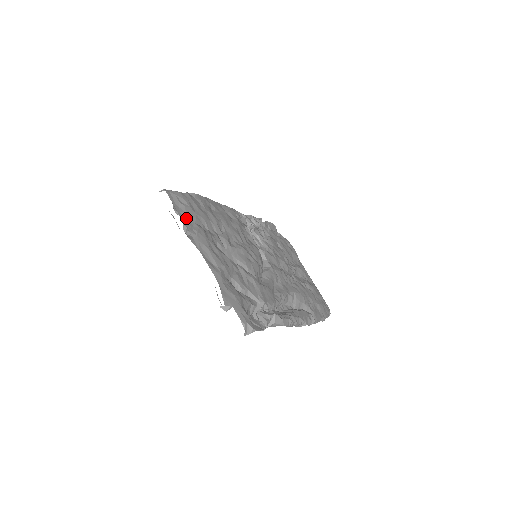
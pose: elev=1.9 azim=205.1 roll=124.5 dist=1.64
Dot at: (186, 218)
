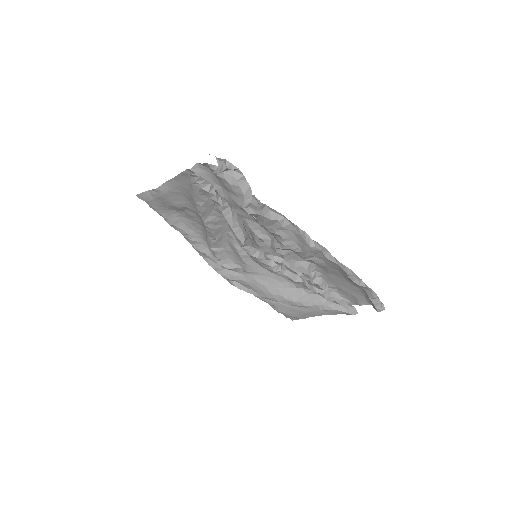
Dot at: occluded
